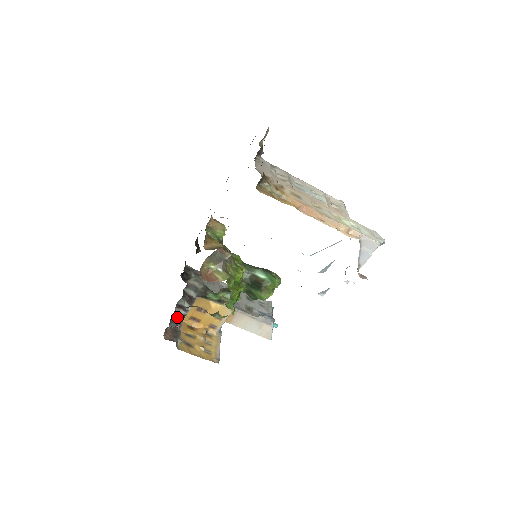
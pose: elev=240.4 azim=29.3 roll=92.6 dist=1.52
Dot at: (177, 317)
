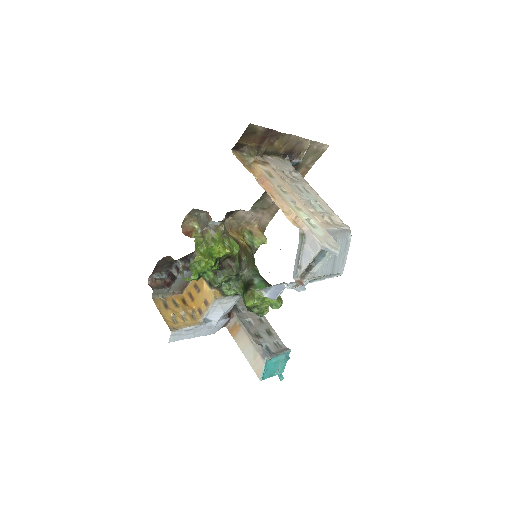
Dot at: (172, 278)
